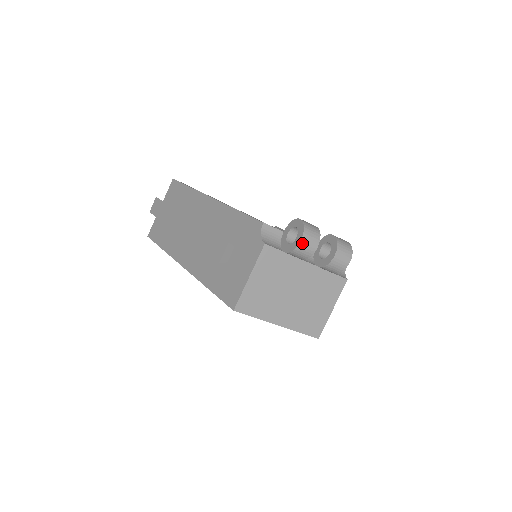
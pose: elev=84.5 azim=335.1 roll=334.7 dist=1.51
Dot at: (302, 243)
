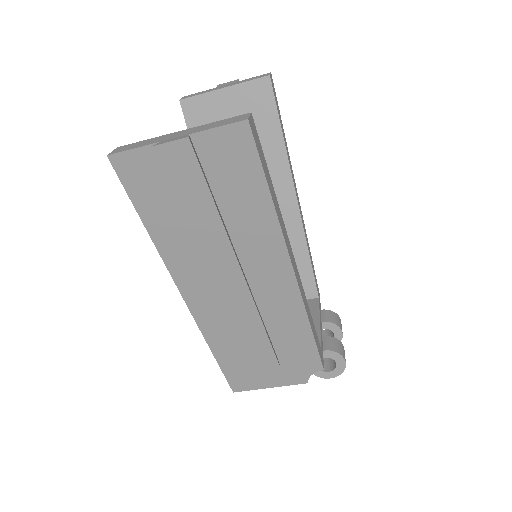
Dot at: (328, 376)
